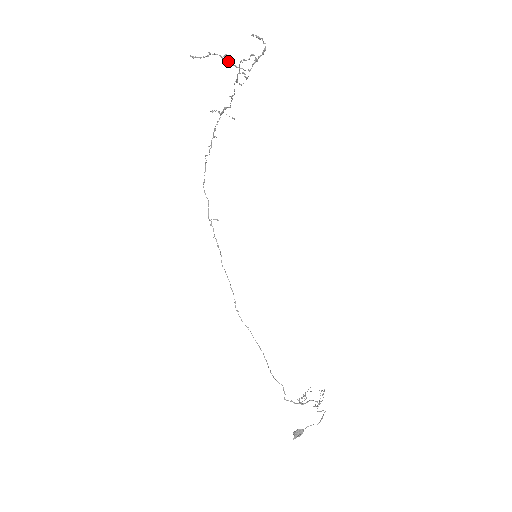
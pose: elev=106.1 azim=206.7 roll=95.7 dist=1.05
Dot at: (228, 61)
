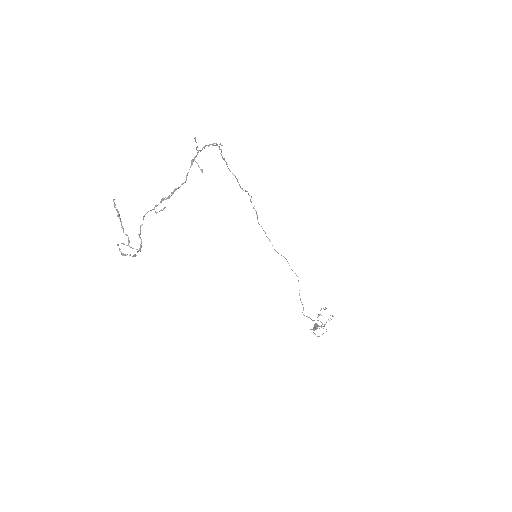
Dot at: (123, 244)
